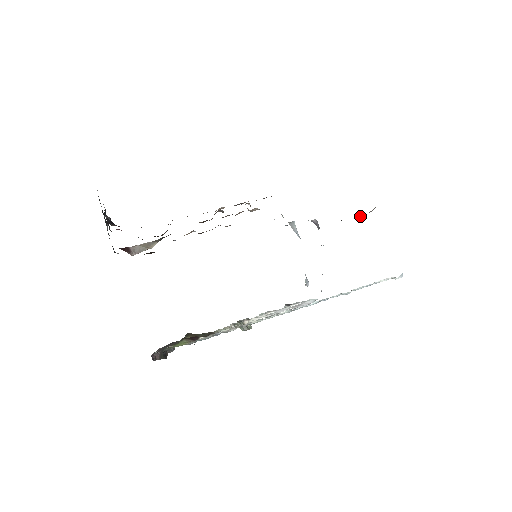
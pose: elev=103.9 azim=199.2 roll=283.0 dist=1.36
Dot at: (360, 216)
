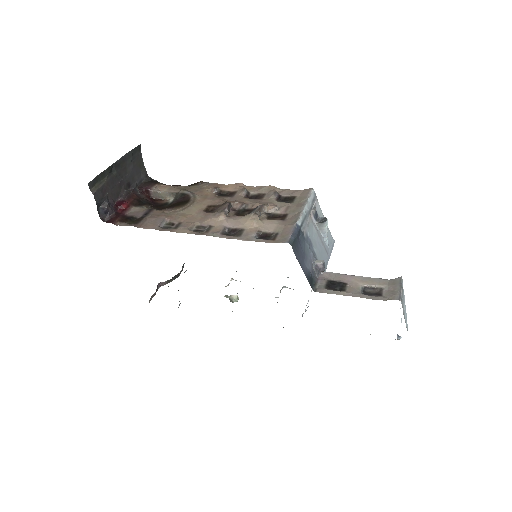
Dot at: (374, 286)
